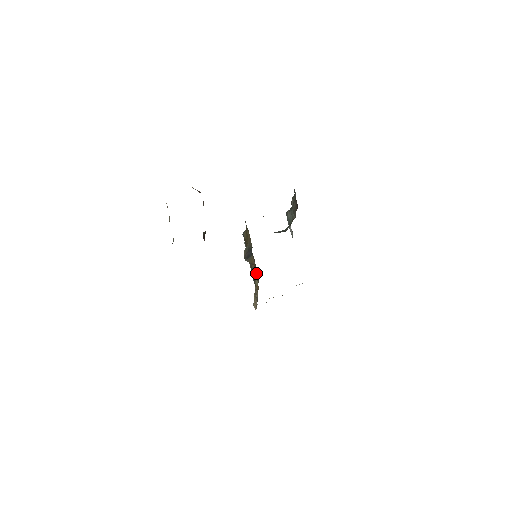
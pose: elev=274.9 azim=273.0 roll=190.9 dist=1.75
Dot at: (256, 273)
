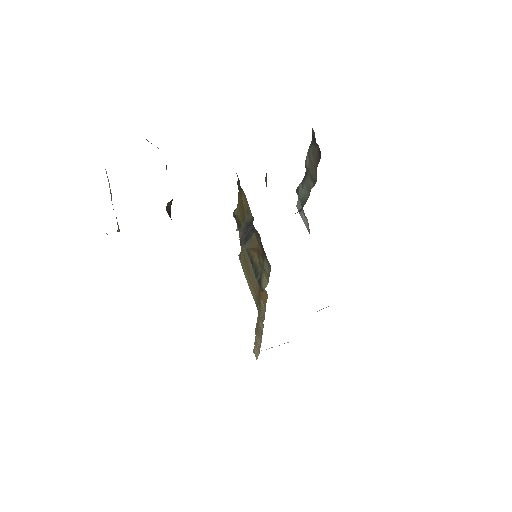
Dot at: (264, 261)
